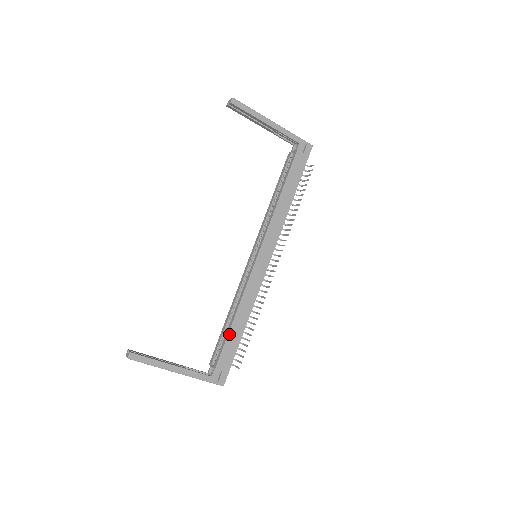
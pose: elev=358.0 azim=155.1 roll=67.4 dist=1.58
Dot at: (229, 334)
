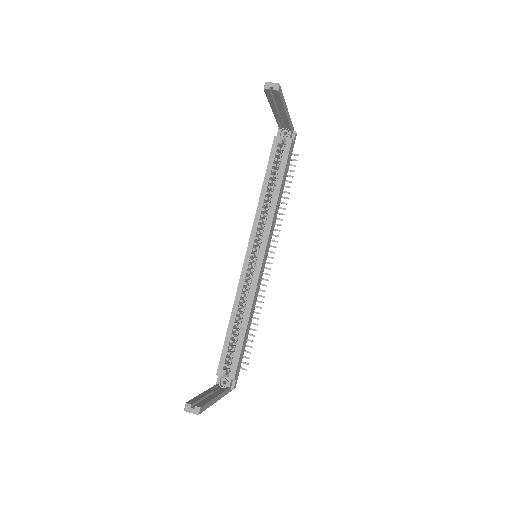
Dot at: (243, 342)
